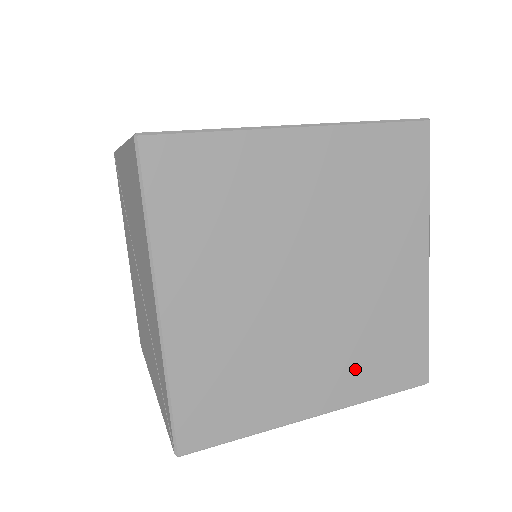
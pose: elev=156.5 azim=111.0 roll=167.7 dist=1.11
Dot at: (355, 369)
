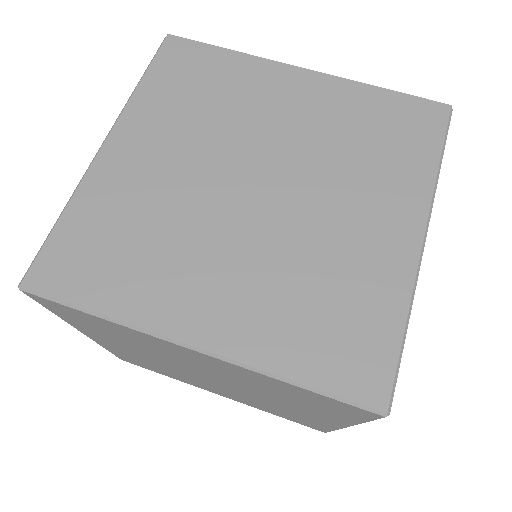
Dot at: (255, 404)
